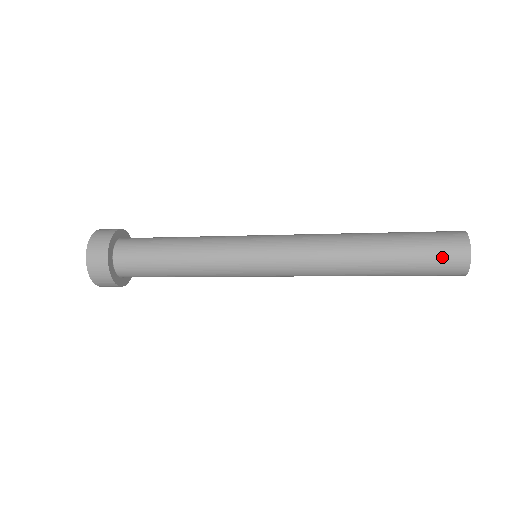
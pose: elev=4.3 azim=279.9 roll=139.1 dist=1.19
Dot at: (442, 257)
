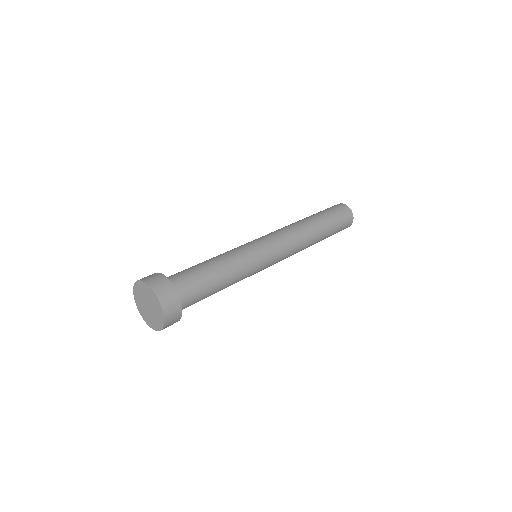
Dot at: (342, 215)
